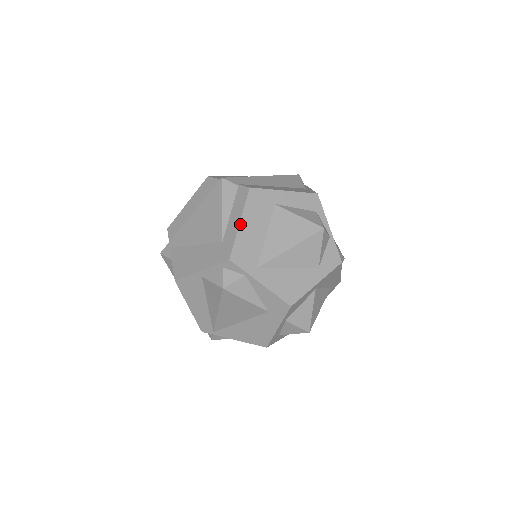
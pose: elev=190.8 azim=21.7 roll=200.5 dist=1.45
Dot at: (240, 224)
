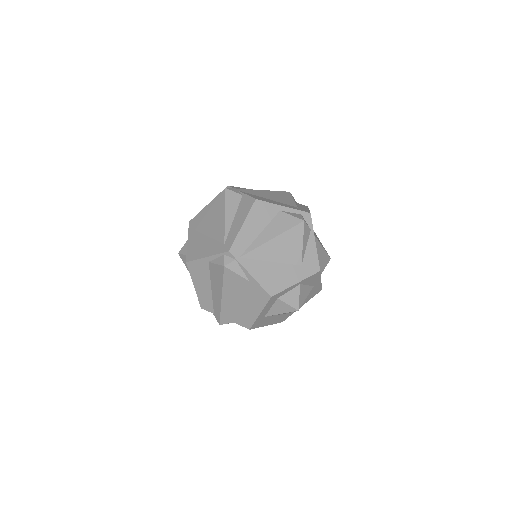
Dot at: occluded
